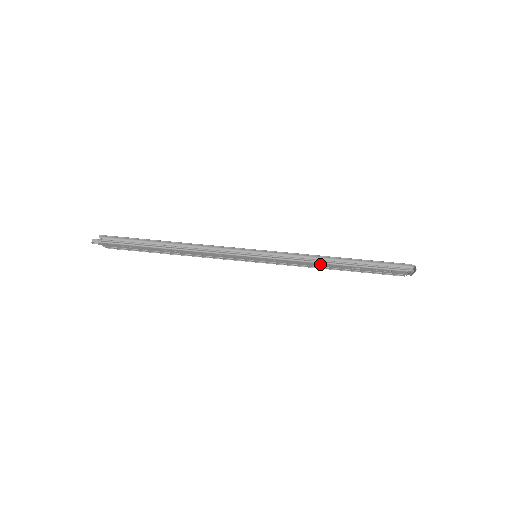
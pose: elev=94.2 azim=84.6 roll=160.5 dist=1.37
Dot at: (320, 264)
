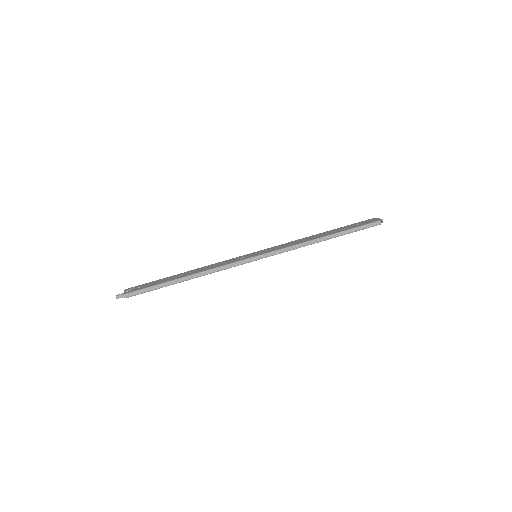
Dot at: occluded
